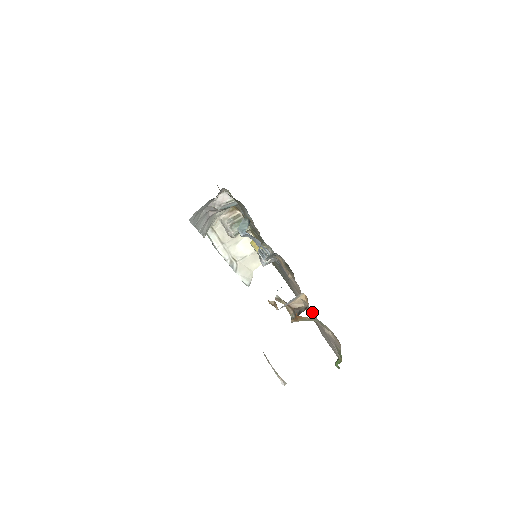
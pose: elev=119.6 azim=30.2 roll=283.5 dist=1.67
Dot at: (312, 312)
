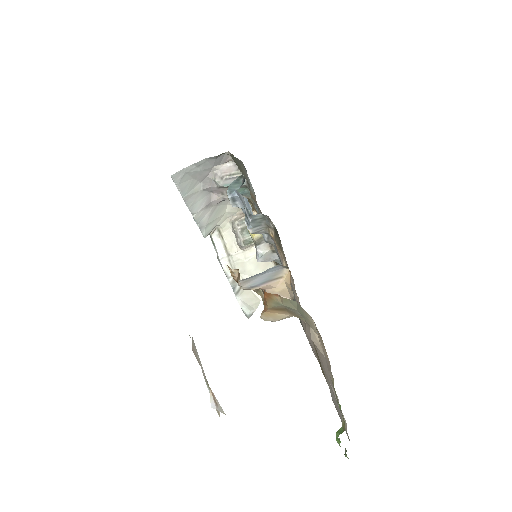
Dot at: occluded
